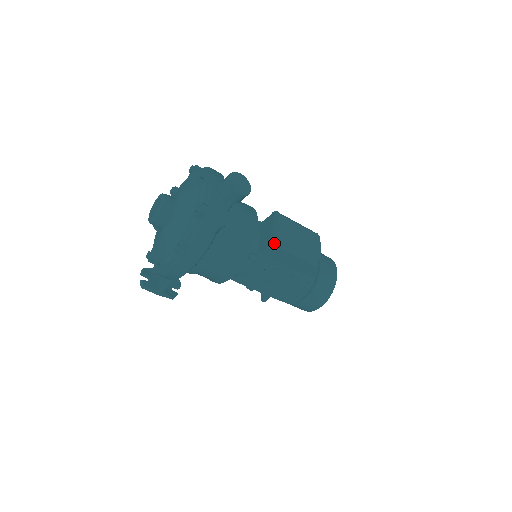
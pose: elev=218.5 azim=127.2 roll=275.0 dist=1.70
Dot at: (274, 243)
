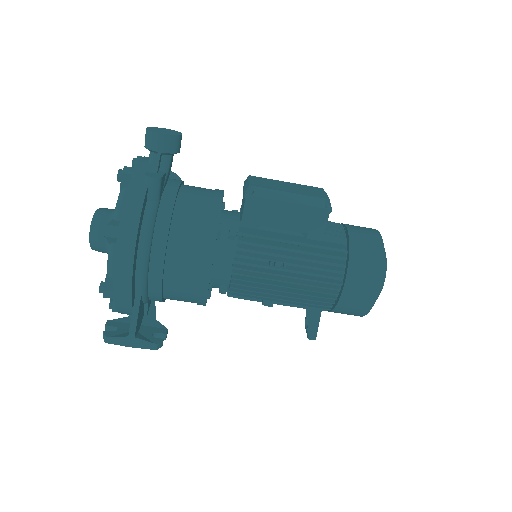
Dot at: (246, 193)
